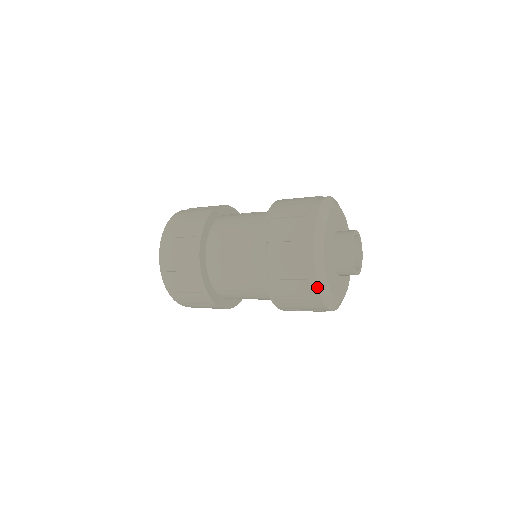
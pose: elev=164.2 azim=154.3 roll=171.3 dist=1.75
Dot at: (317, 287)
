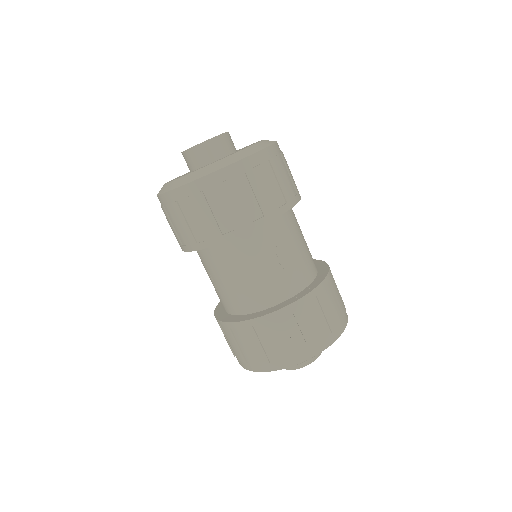
Dot at: occluded
